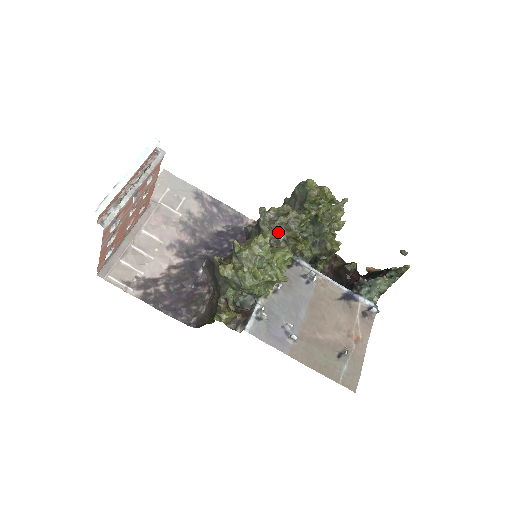
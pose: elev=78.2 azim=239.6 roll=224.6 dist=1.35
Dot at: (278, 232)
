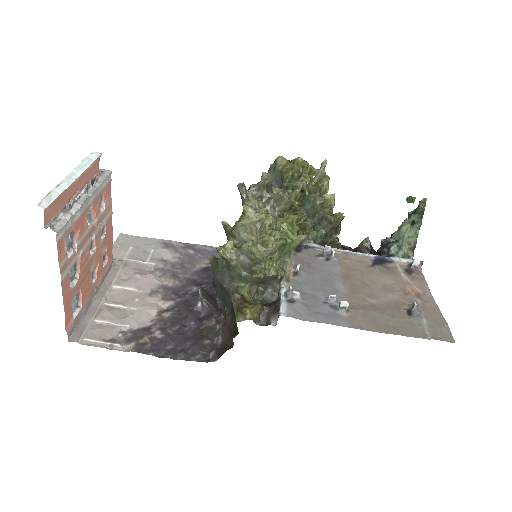
Dot at: (269, 210)
